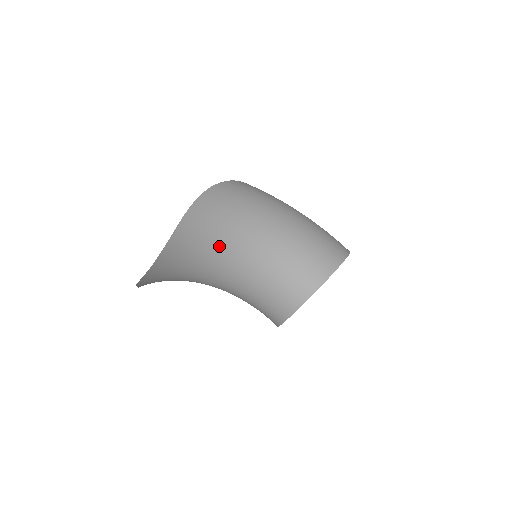
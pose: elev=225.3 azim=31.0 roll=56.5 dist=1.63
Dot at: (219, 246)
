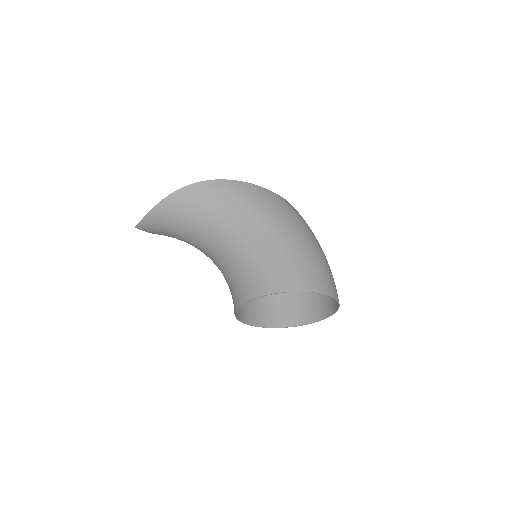
Dot at: (198, 227)
